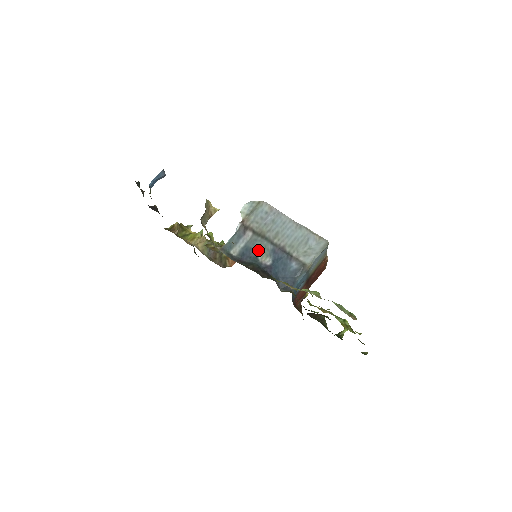
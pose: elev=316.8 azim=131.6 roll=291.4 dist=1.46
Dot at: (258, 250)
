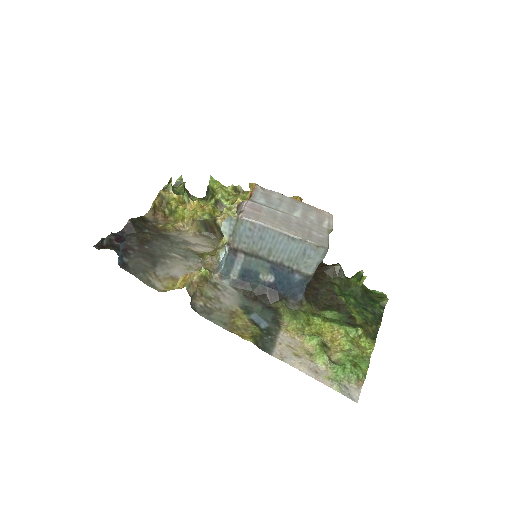
Dot at: (256, 270)
